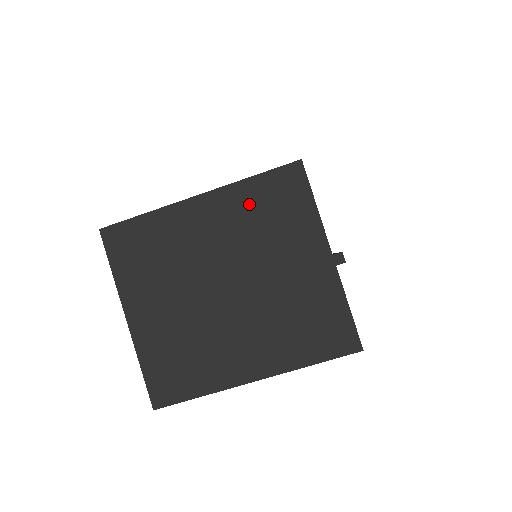
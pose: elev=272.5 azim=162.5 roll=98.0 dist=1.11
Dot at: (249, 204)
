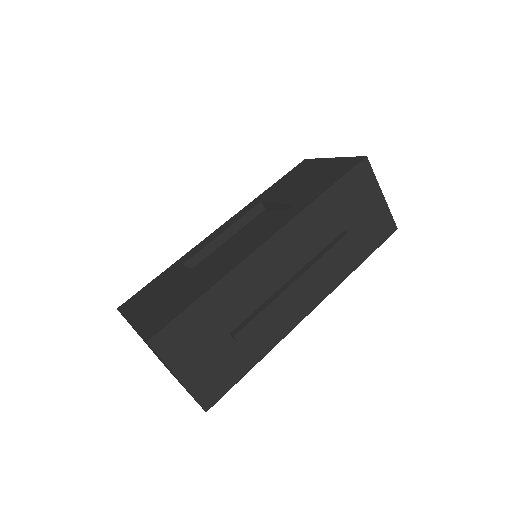
Dot at: occluded
